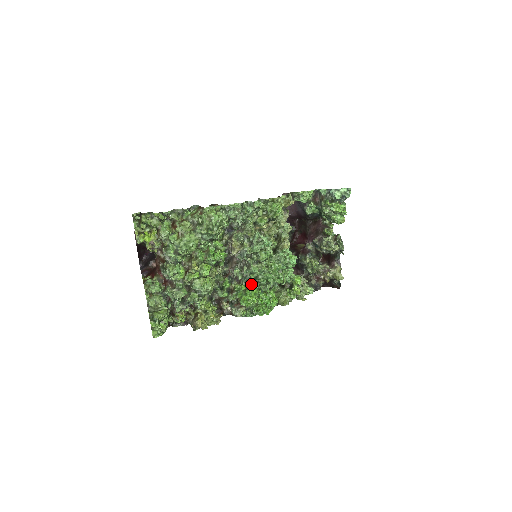
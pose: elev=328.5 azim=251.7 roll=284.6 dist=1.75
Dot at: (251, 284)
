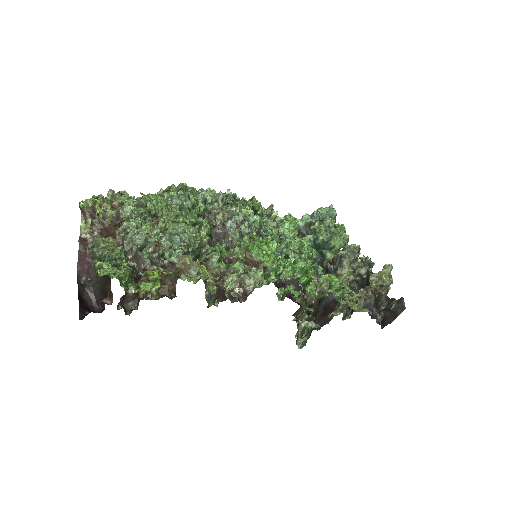
Dot at: occluded
